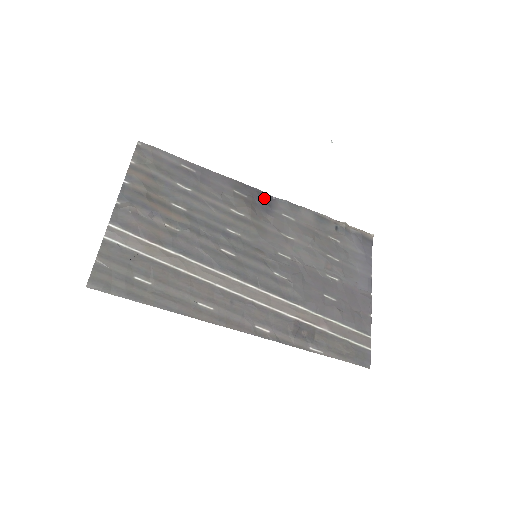
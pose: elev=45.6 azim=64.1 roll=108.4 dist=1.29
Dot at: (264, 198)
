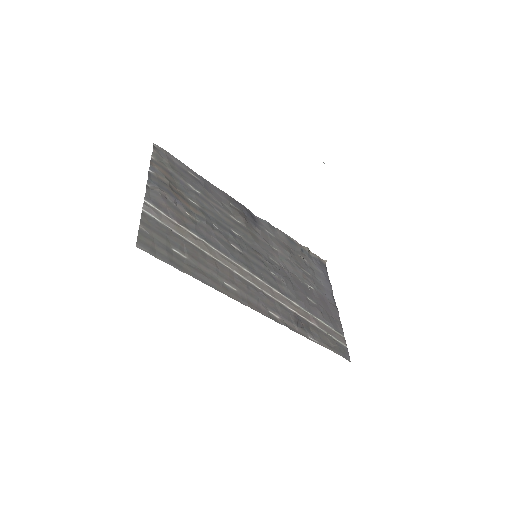
Dot at: (250, 214)
